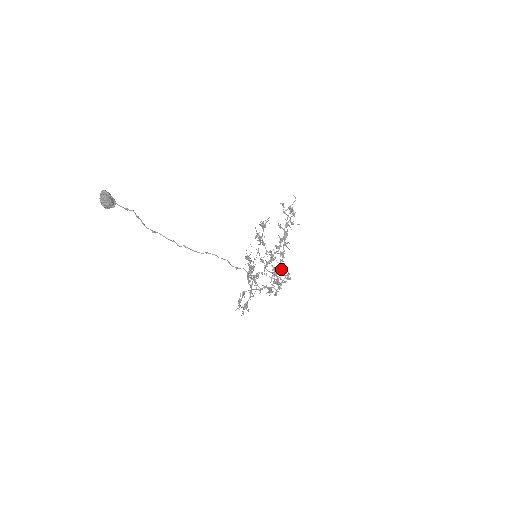
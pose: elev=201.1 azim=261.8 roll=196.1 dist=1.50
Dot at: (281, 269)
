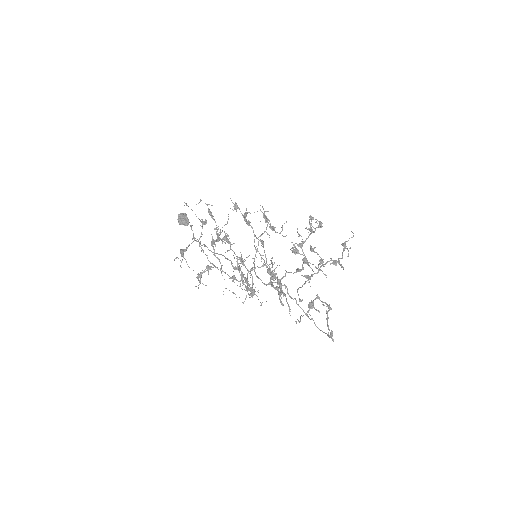
Dot at: (270, 264)
